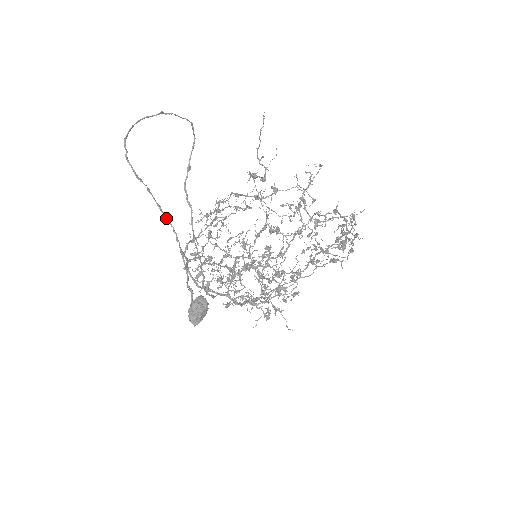
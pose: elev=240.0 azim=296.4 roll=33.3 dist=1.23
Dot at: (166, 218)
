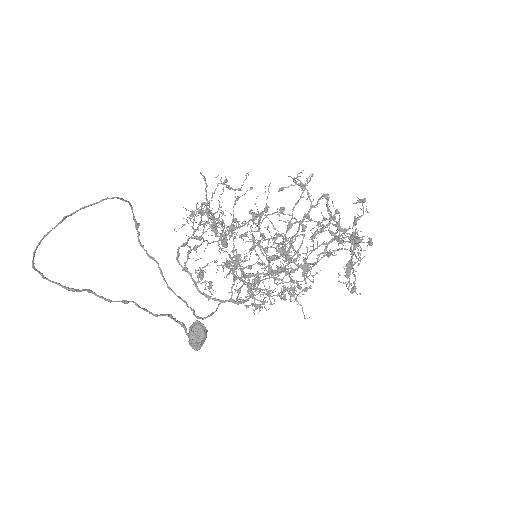
Dot at: (122, 302)
